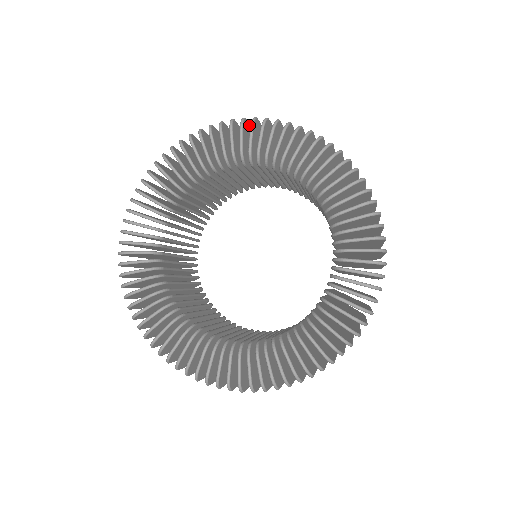
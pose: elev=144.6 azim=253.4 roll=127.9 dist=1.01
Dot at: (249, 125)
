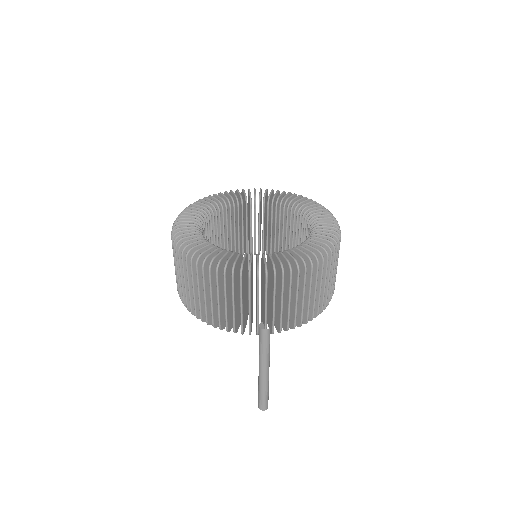
Dot at: occluded
